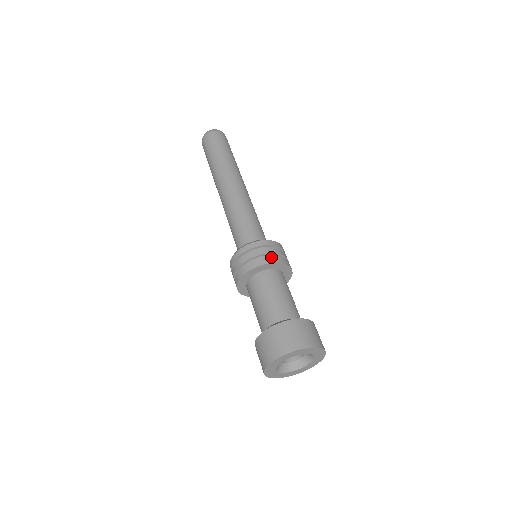
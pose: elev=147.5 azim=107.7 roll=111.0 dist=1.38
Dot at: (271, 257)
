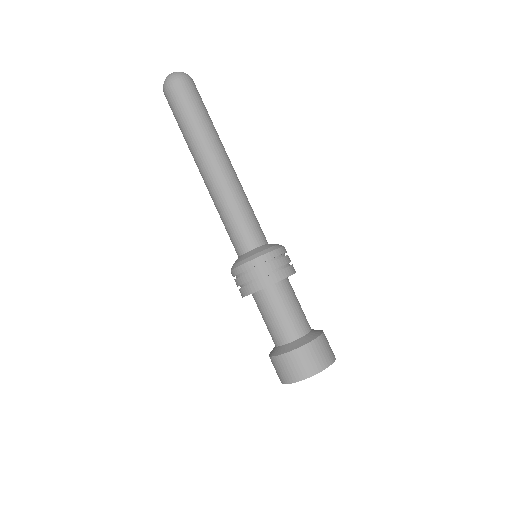
Dot at: (282, 272)
